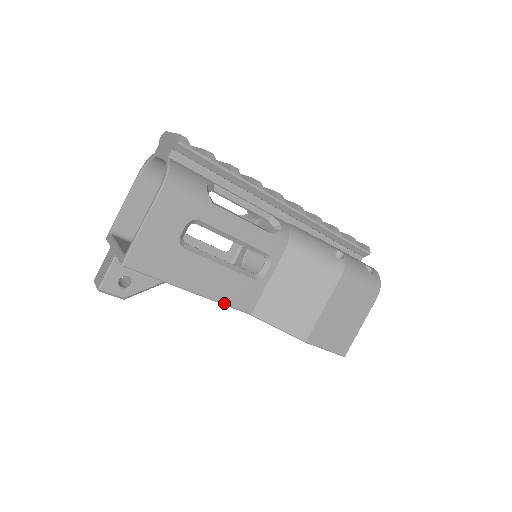
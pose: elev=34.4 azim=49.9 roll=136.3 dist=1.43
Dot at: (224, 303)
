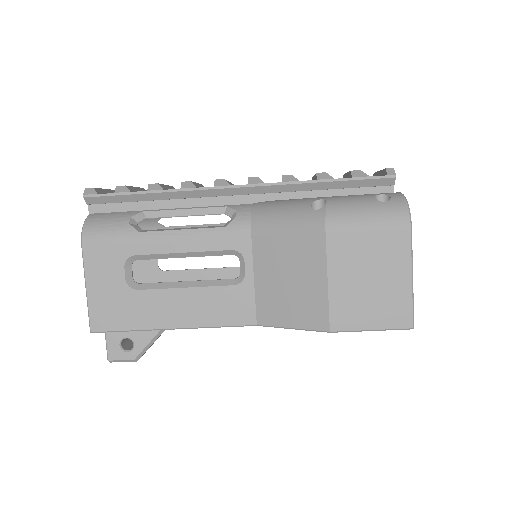
Dot at: (215, 326)
